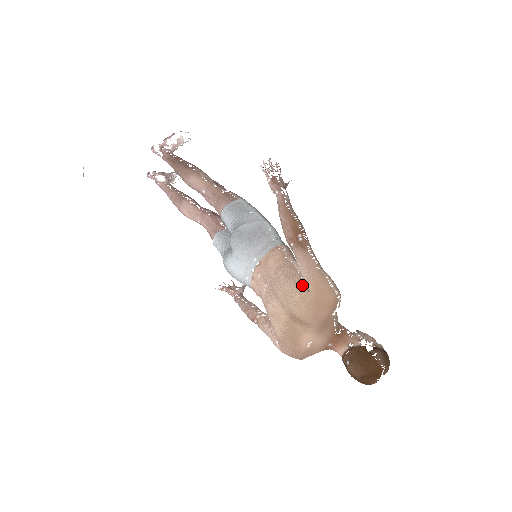
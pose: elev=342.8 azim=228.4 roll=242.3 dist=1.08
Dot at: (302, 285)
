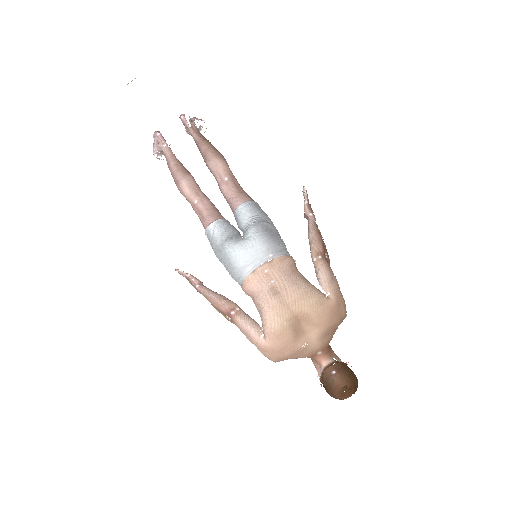
Dot at: (321, 292)
